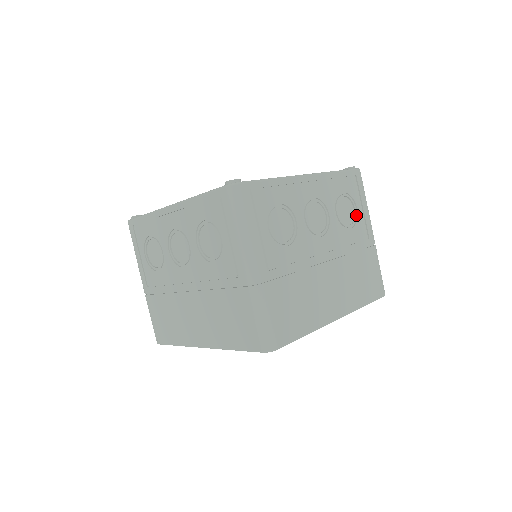
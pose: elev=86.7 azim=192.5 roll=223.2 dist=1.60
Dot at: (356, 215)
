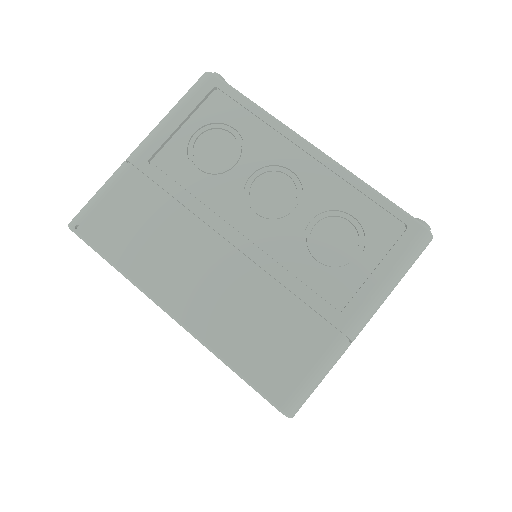
Dot at: occluded
